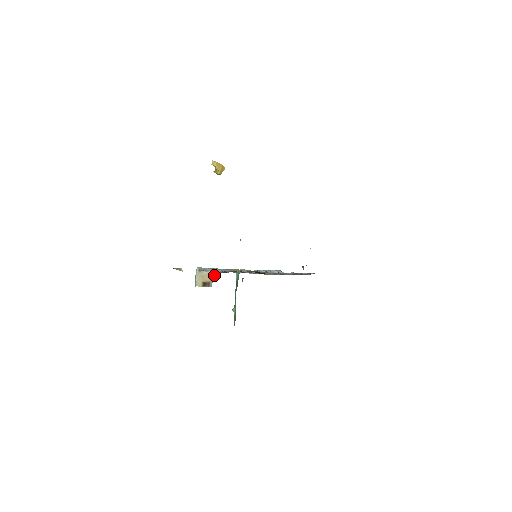
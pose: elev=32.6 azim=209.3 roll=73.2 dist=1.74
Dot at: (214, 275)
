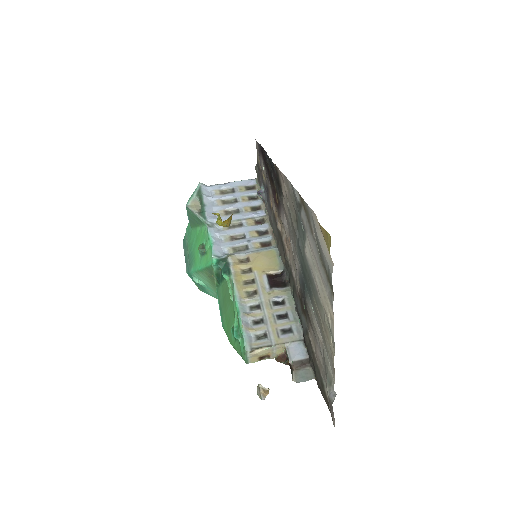
Dot at: (276, 350)
